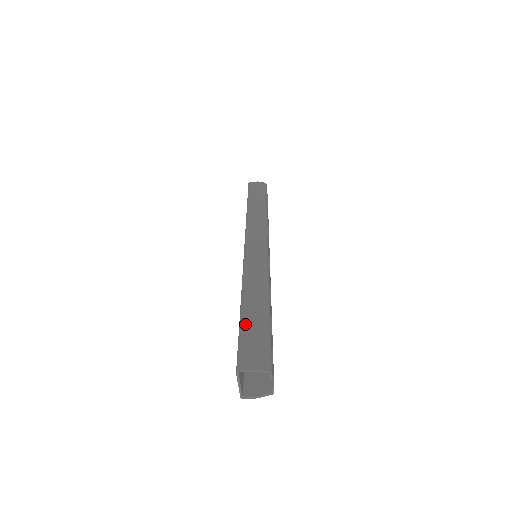
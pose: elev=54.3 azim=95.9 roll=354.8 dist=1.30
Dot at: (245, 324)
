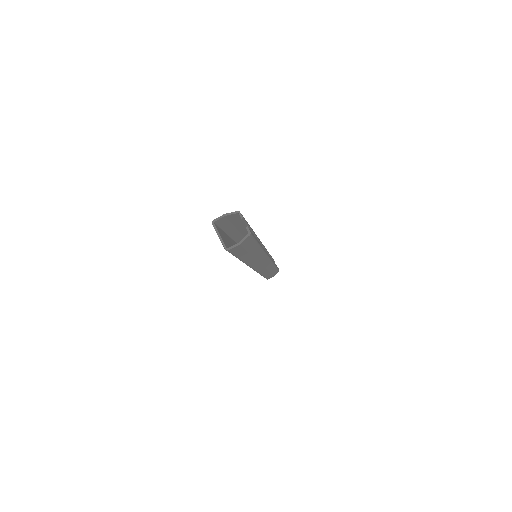
Dot at: (227, 229)
